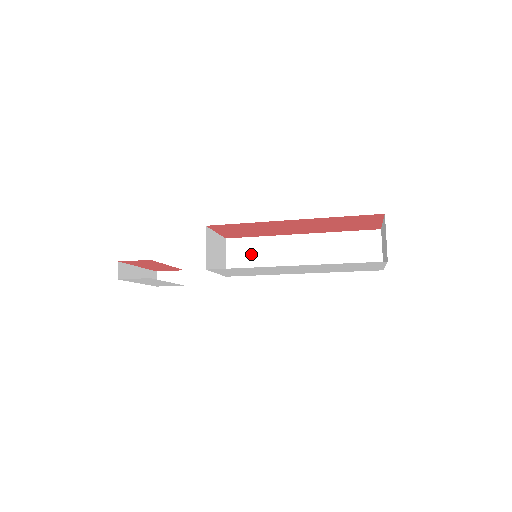
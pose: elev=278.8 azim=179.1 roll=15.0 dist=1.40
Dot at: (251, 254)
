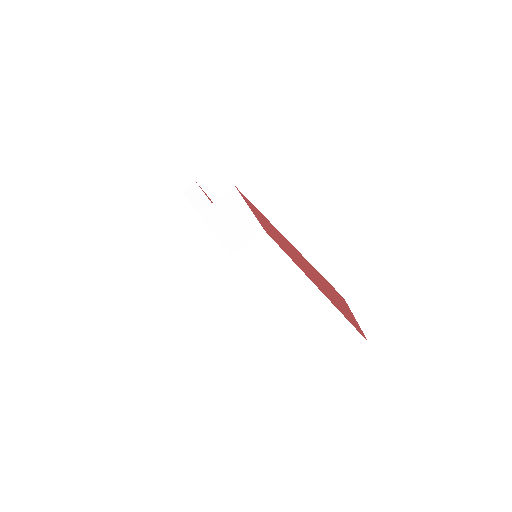
Dot at: (263, 257)
